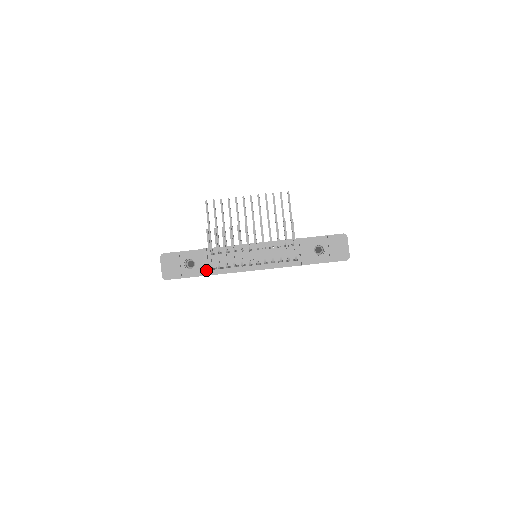
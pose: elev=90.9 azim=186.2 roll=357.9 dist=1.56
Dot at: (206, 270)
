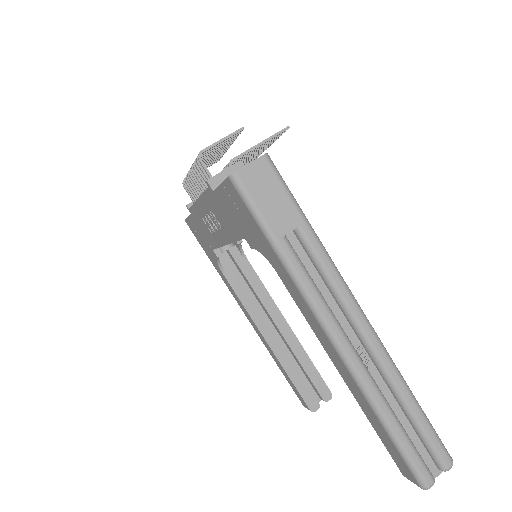
Dot at: (192, 202)
